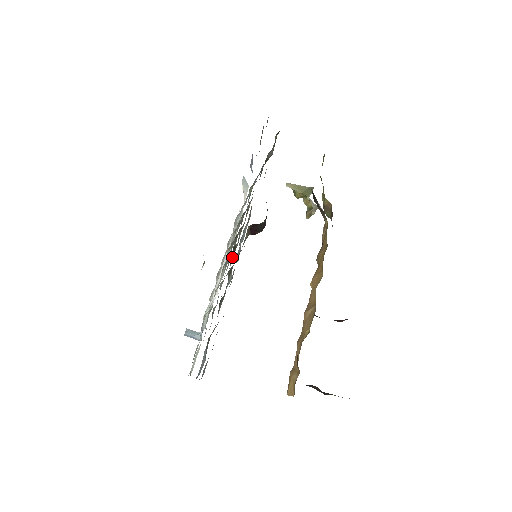
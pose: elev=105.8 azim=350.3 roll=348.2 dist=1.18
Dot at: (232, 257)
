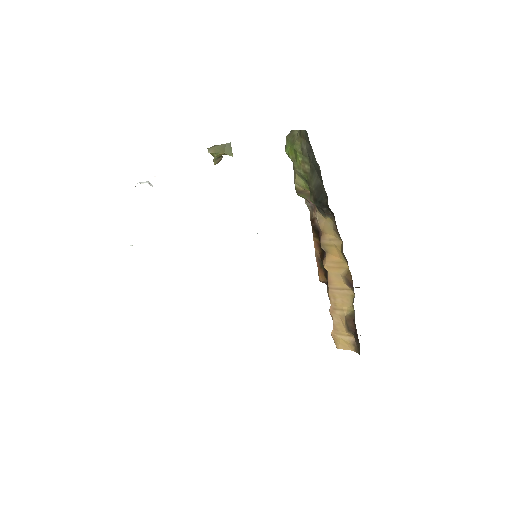
Dot at: occluded
